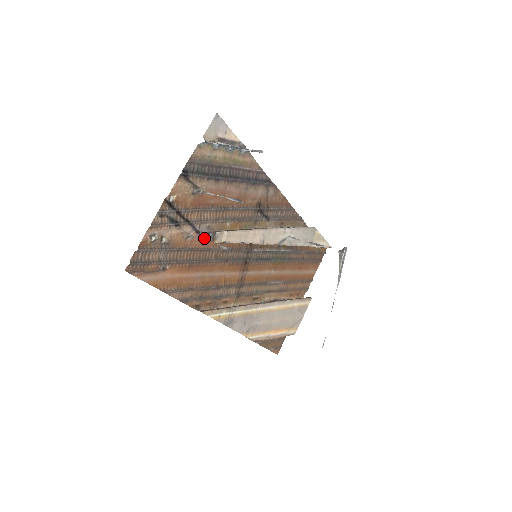
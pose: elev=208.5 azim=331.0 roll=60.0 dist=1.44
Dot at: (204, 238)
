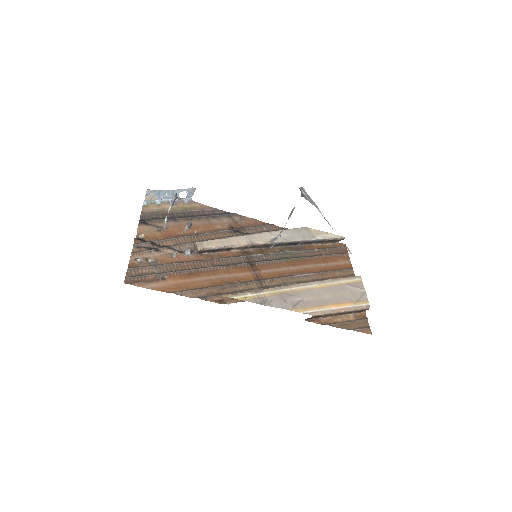
Dot at: (188, 252)
